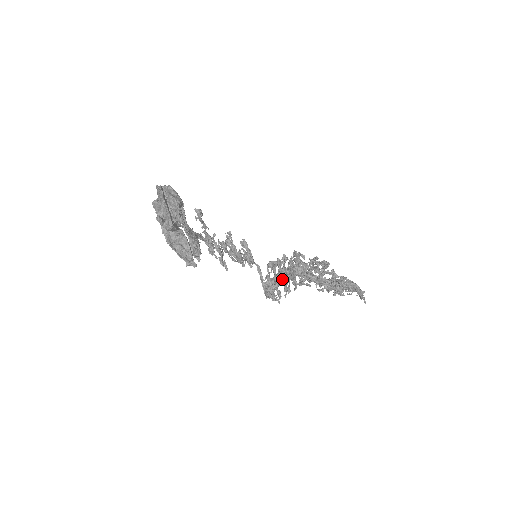
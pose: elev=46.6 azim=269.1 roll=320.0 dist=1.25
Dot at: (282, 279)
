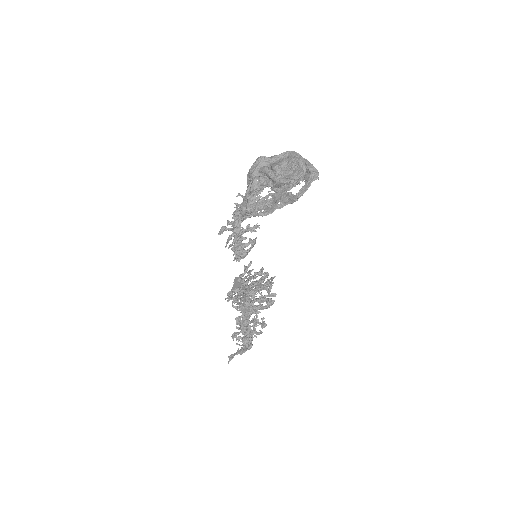
Dot at: occluded
